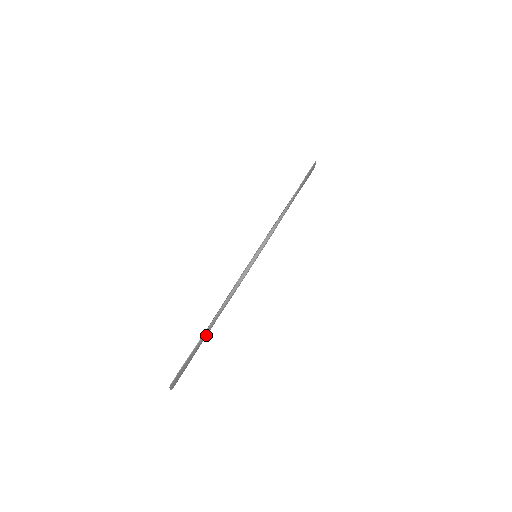
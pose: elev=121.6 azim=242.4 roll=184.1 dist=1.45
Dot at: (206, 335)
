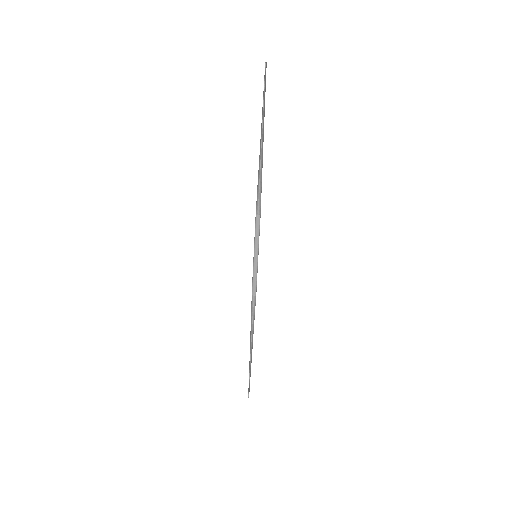
Dot at: occluded
